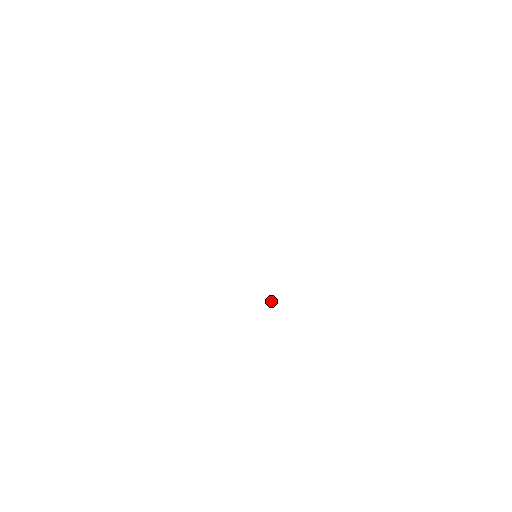
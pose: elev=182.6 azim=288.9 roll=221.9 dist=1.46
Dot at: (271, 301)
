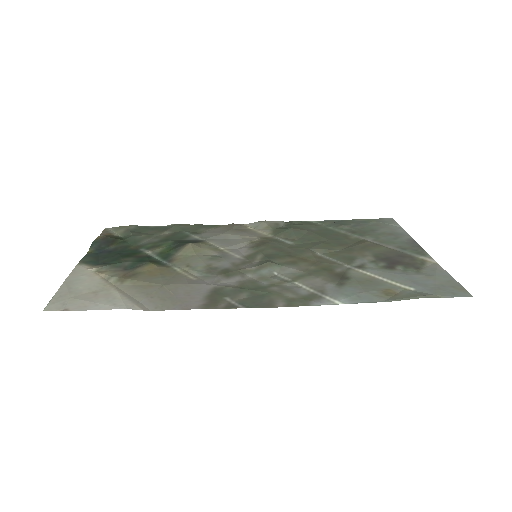
Dot at: (291, 221)
